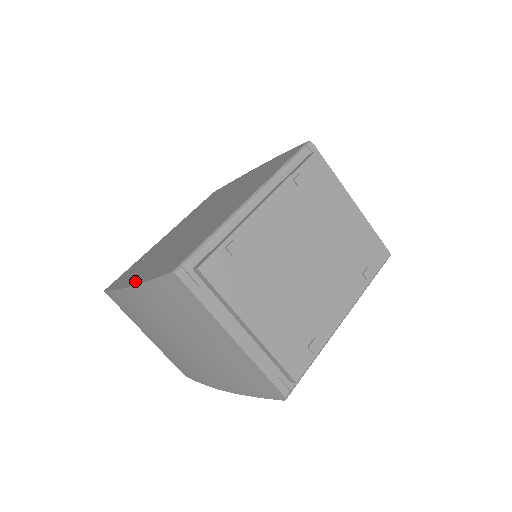
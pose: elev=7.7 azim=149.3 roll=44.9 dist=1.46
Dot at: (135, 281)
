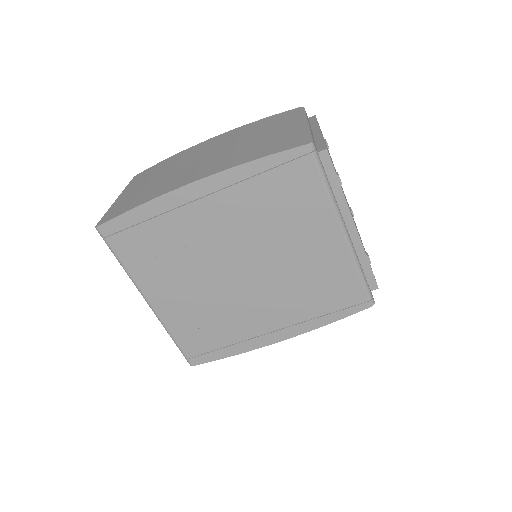
Dot at: occluded
